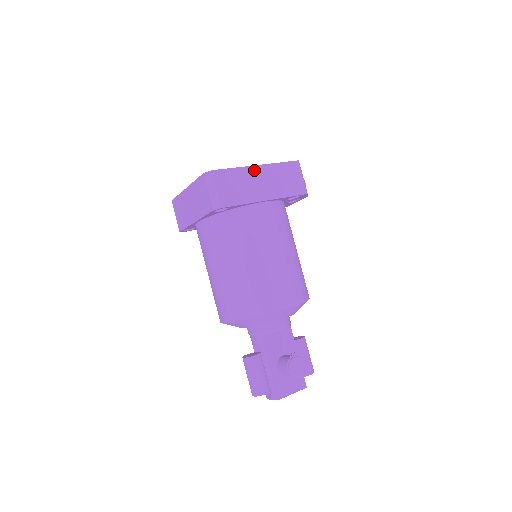
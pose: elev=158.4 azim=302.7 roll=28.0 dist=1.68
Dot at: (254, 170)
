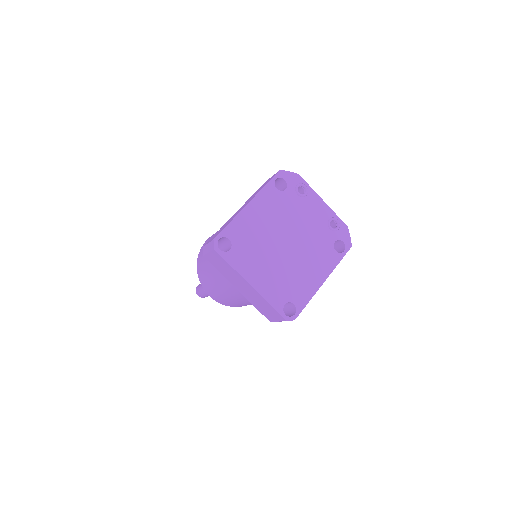
Dot at: (319, 286)
